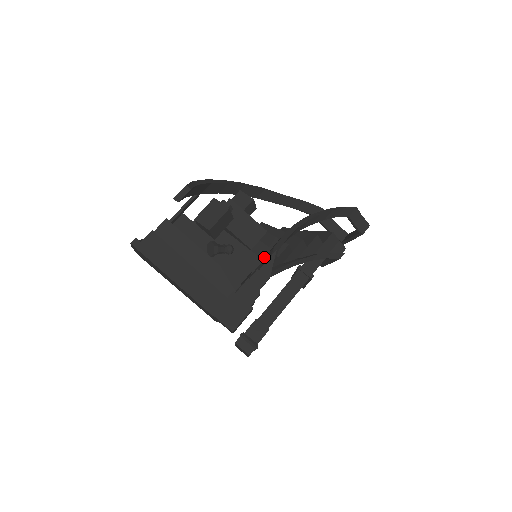
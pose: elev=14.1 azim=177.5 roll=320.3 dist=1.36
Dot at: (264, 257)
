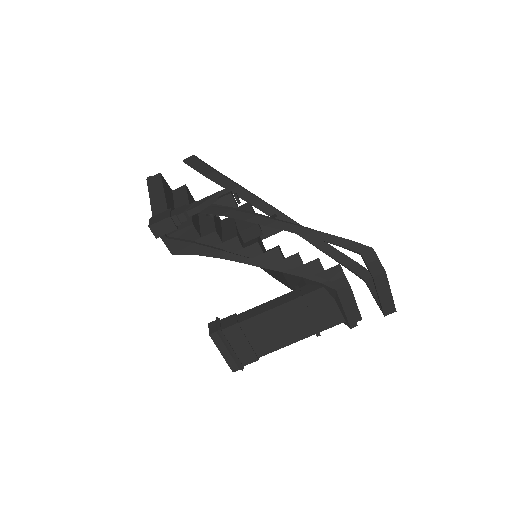
Dot at: (249, 245)
